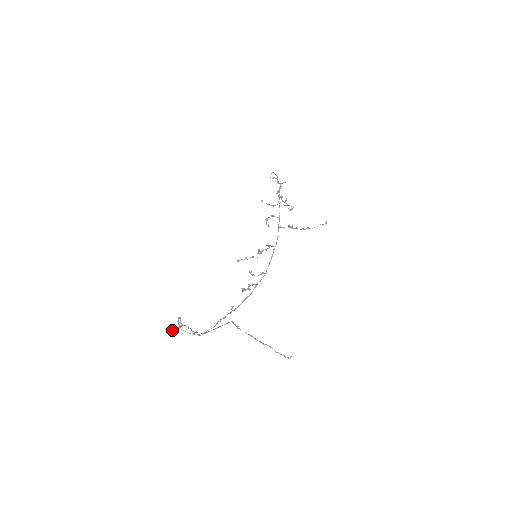
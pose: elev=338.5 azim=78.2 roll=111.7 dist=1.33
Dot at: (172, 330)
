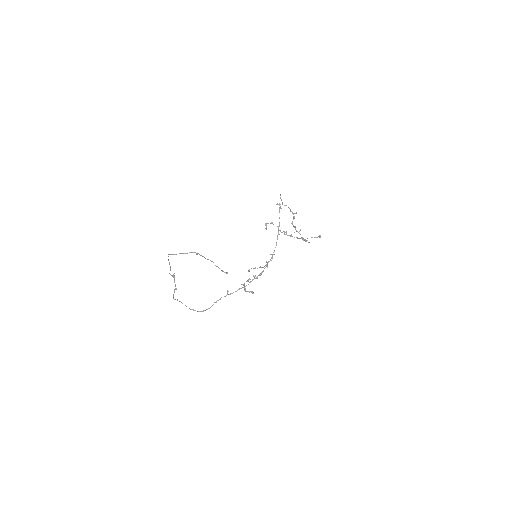
Dot at: (173, 296)
